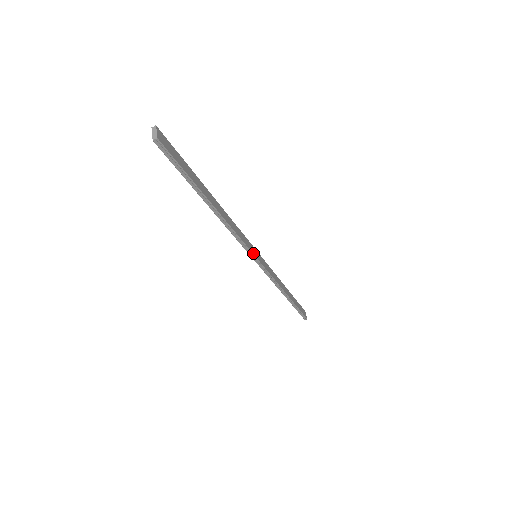
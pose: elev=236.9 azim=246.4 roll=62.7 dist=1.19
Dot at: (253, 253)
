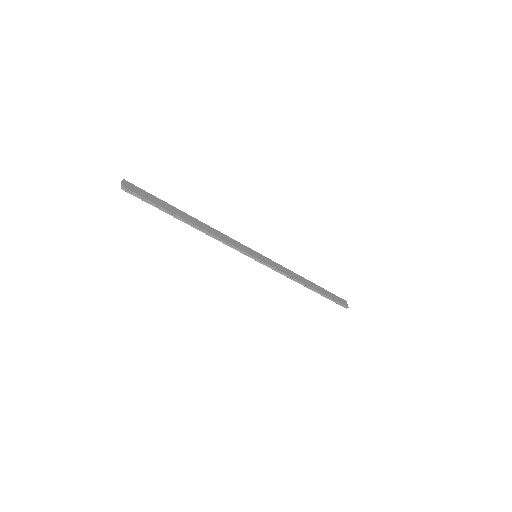
Dot at: (249, 254)
